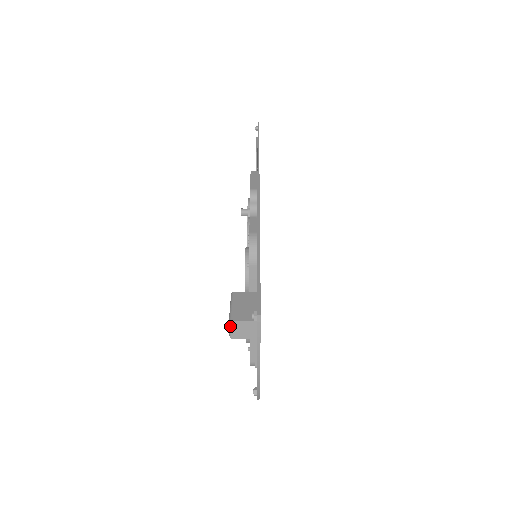
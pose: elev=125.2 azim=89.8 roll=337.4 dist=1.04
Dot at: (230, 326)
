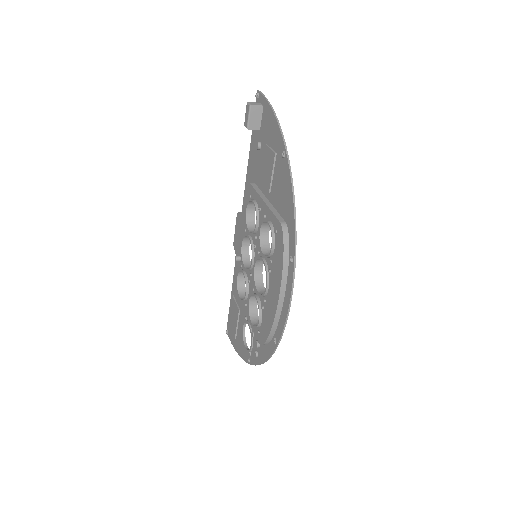
Dot at: (248, 103)
